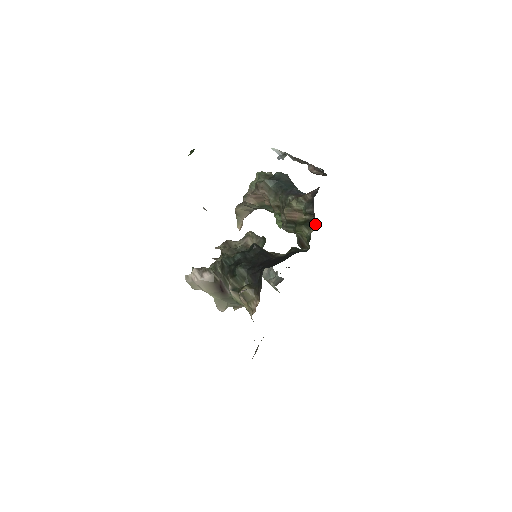
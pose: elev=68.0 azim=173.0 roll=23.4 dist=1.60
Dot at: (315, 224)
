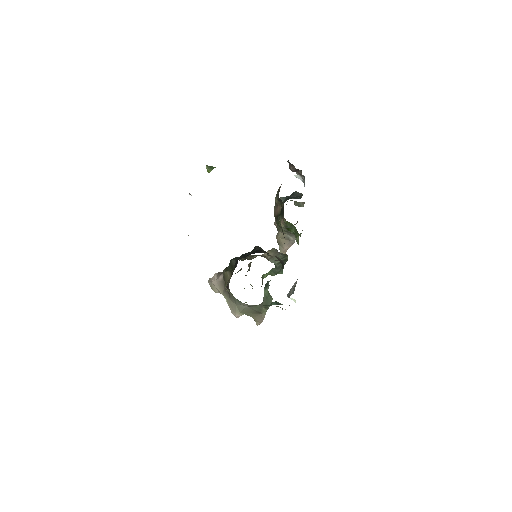
Dot at: occluded
